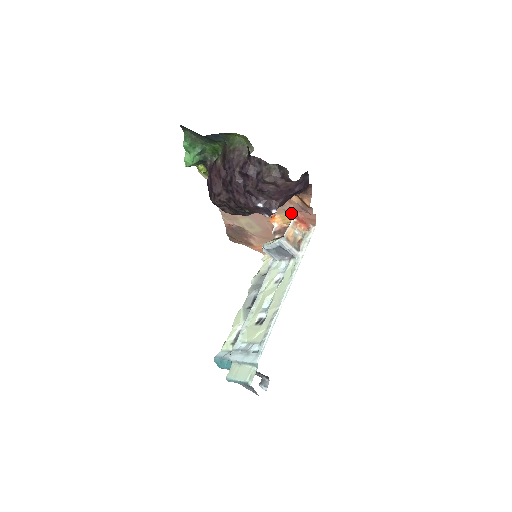
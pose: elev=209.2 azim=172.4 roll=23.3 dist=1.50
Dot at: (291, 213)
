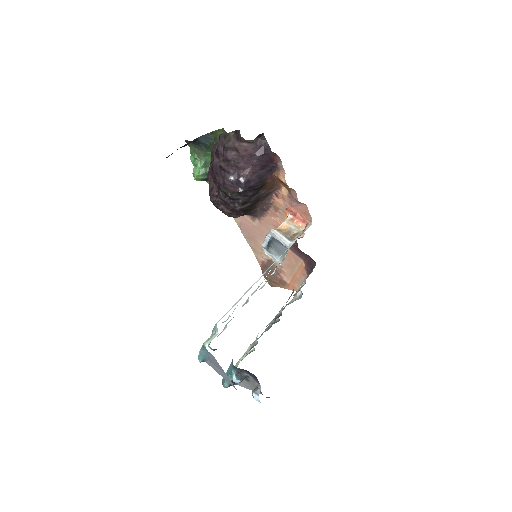
Dot at: (286, 210)
